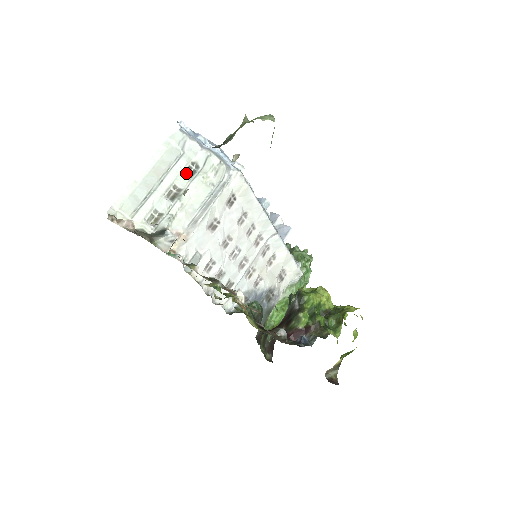
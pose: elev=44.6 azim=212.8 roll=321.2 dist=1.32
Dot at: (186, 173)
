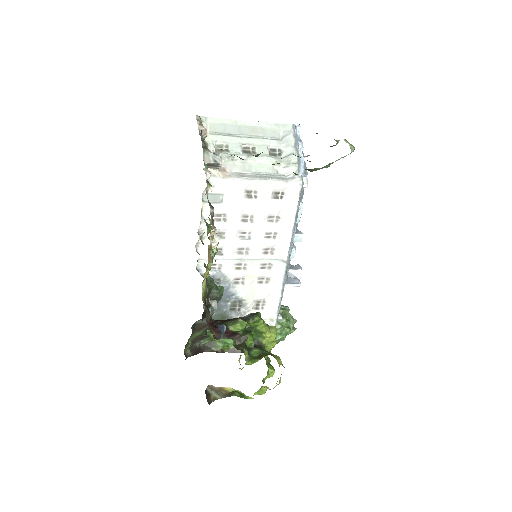
Dot at: (269, 150)
